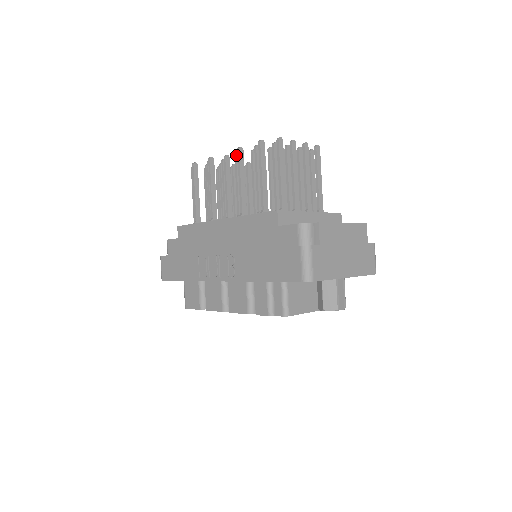
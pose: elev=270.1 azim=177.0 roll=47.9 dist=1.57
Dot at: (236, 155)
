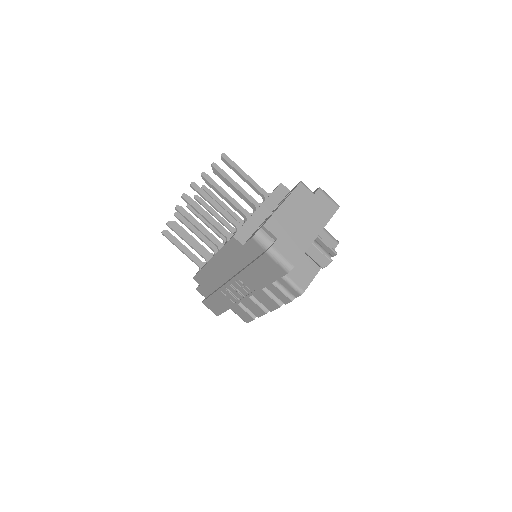
Dot at: occluded
